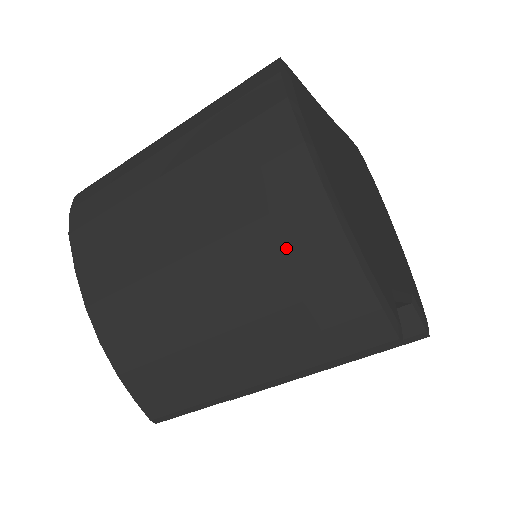
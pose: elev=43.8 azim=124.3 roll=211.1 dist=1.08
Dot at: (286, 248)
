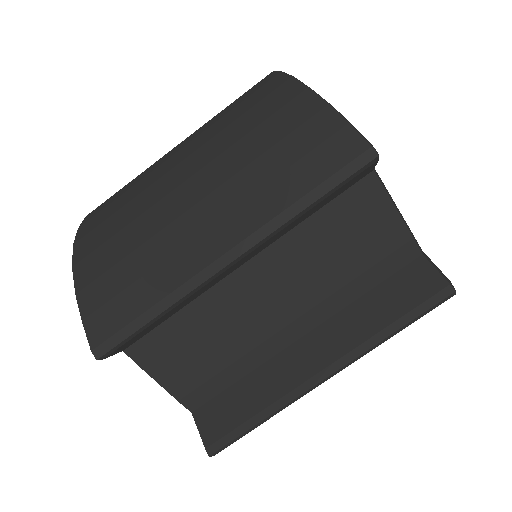
Dot at: (261, 118)
